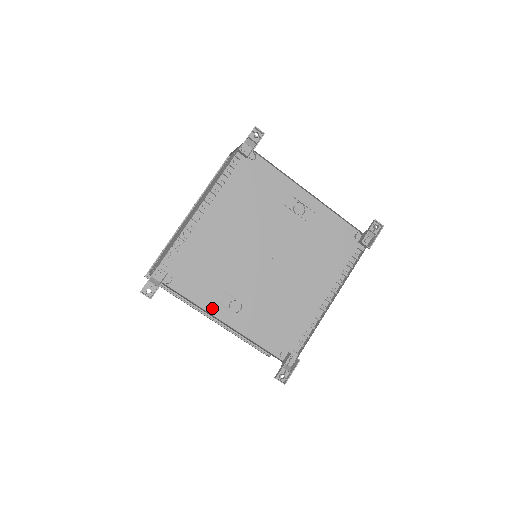
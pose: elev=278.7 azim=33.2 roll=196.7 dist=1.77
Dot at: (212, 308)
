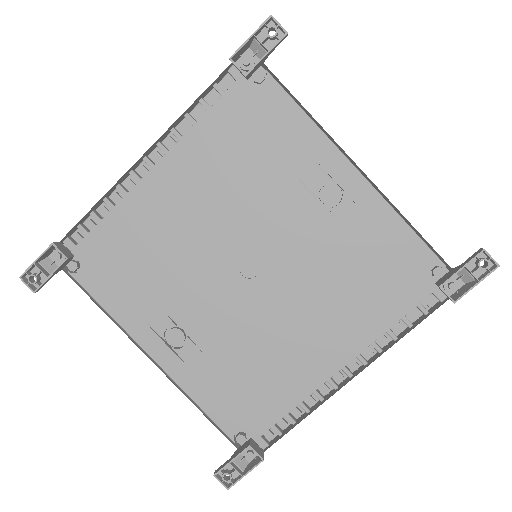
Dot at: (137, 330)
